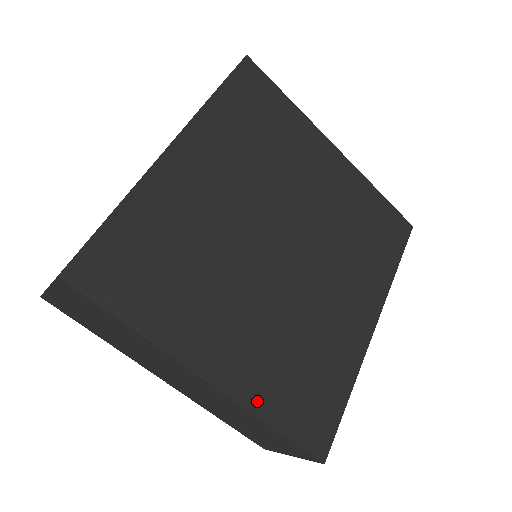
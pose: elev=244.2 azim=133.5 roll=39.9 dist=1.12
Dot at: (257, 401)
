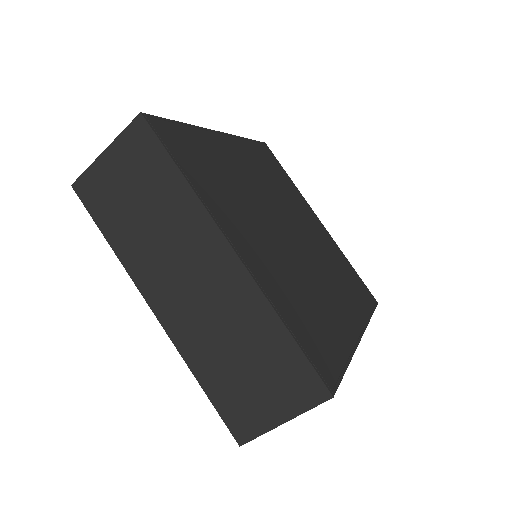
Dot at: (272, 297)
